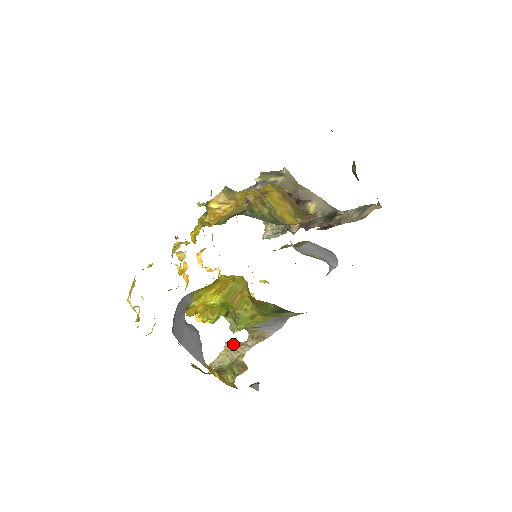
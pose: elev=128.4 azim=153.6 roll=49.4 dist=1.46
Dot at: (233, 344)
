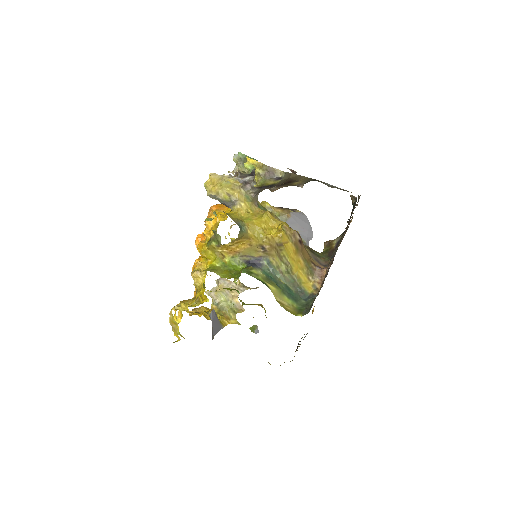
Dot at: (226, 285)
